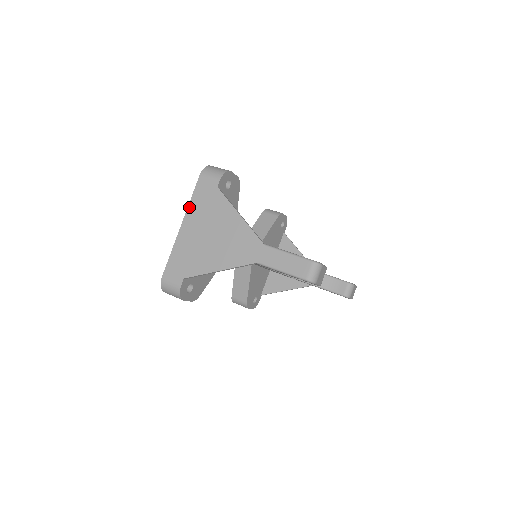
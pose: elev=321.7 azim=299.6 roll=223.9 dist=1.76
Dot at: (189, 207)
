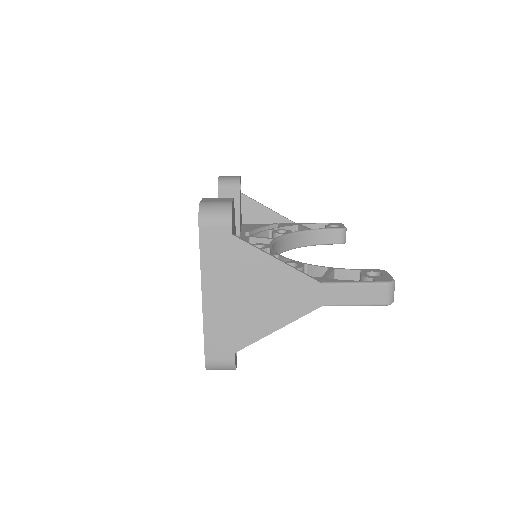
Dot at: (203, 271)
